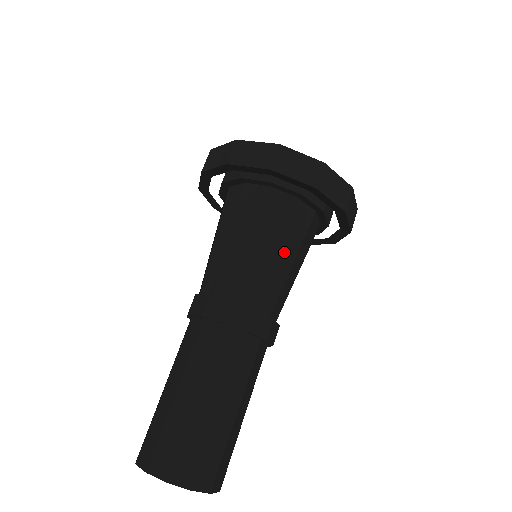
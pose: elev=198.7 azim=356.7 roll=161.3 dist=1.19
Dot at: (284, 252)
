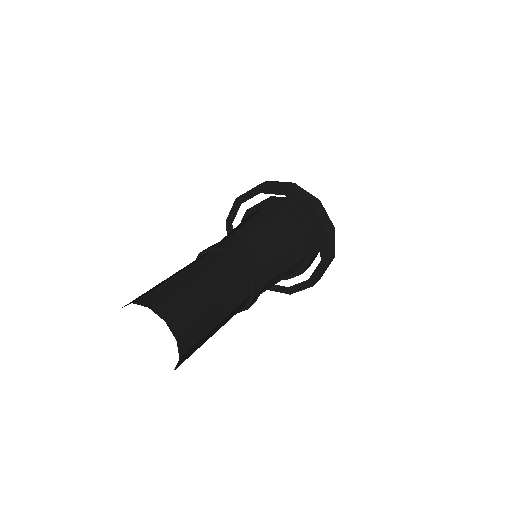
Dot at: (287, 258)
